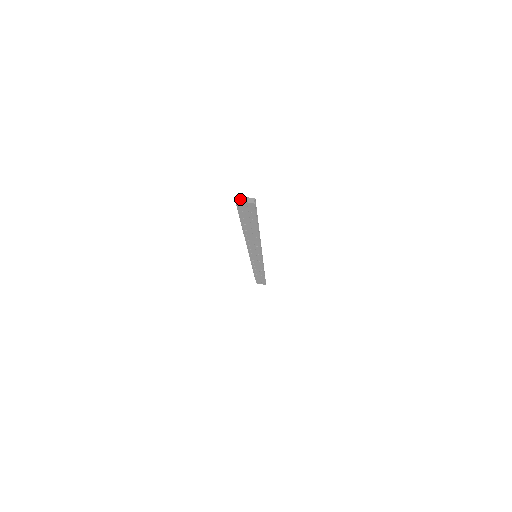
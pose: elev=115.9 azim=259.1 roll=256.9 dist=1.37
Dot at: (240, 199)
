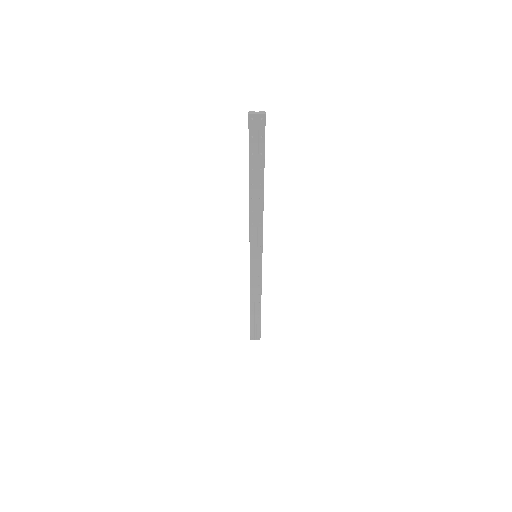
Dot at: (252, 113)
